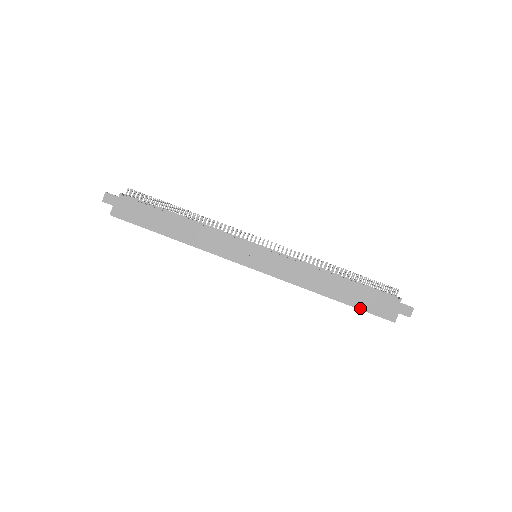
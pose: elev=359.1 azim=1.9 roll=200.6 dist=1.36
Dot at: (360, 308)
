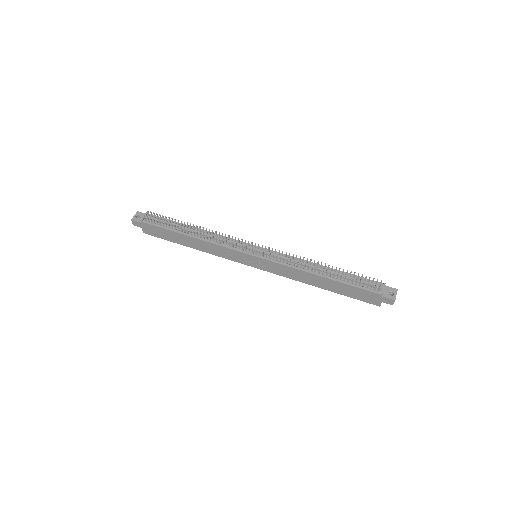
Dot at: (348, 296)
